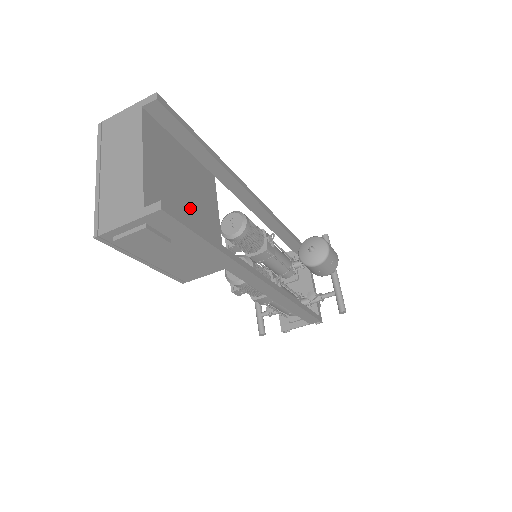
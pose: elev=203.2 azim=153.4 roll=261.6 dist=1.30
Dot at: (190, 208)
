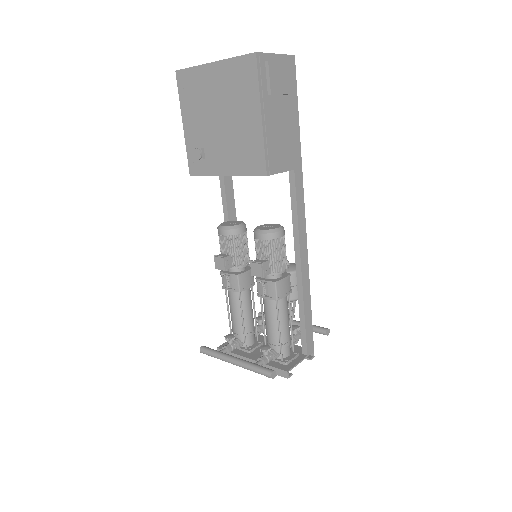
Dot at: occluded
